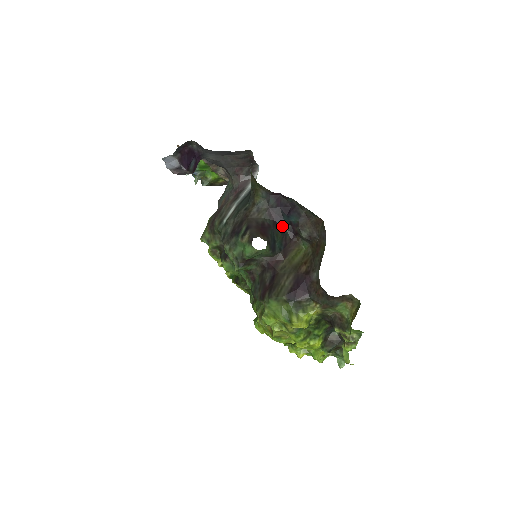
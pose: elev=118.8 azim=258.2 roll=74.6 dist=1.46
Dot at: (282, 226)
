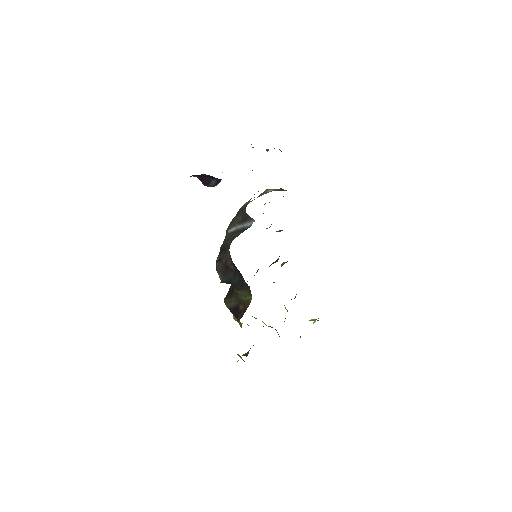
Dot at: (242, 276)
